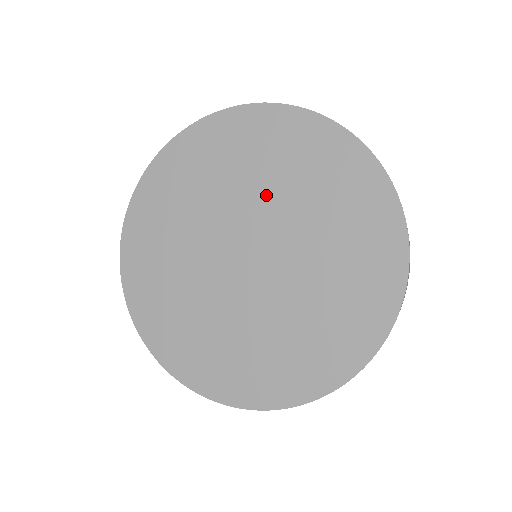
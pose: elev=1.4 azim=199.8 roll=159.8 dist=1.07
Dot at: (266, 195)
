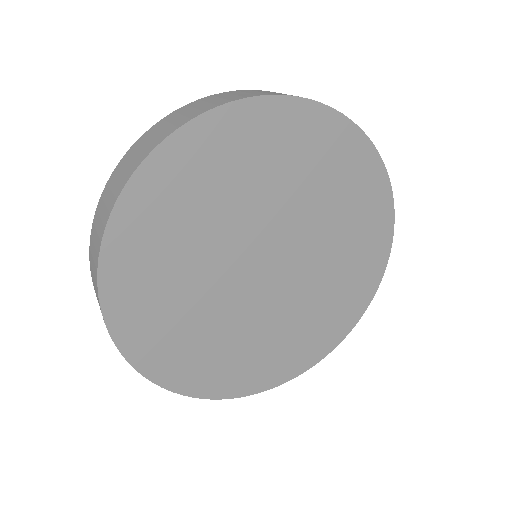
Dot at: (272, 202)
